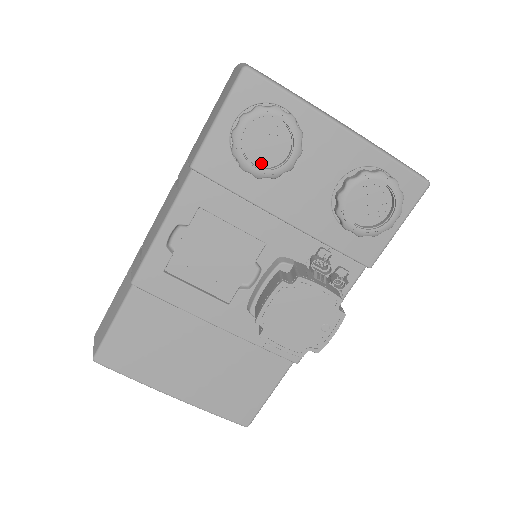
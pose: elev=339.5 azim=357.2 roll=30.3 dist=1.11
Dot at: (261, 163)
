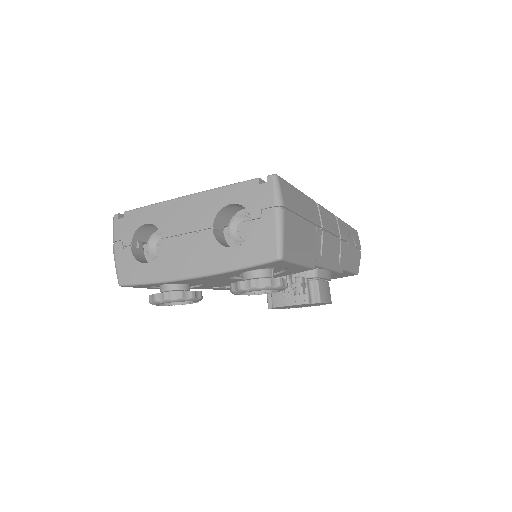
Dot at: occluded
